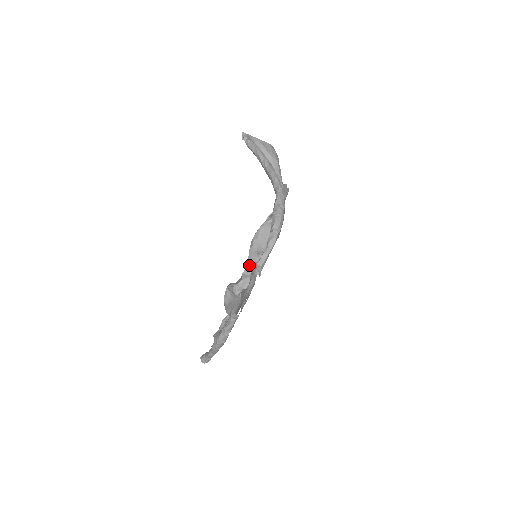
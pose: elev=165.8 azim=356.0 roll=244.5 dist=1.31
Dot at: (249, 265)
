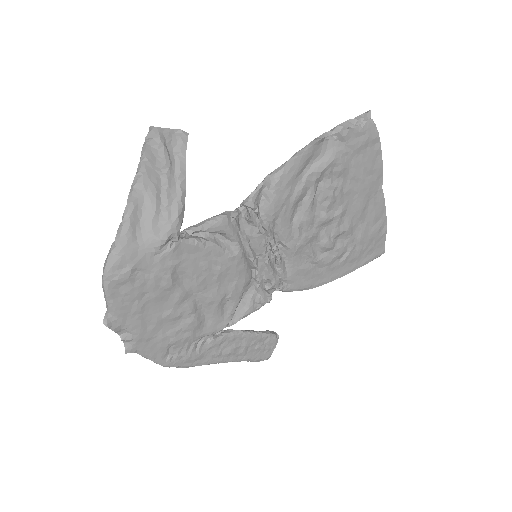
Dot at: occluded
